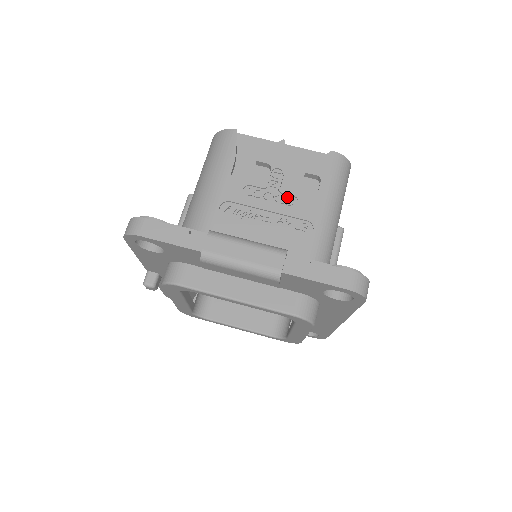
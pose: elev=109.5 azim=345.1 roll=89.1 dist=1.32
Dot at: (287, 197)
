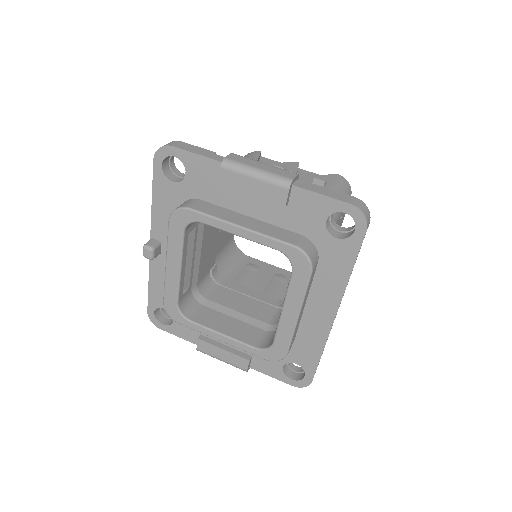
Dot at: occluded
